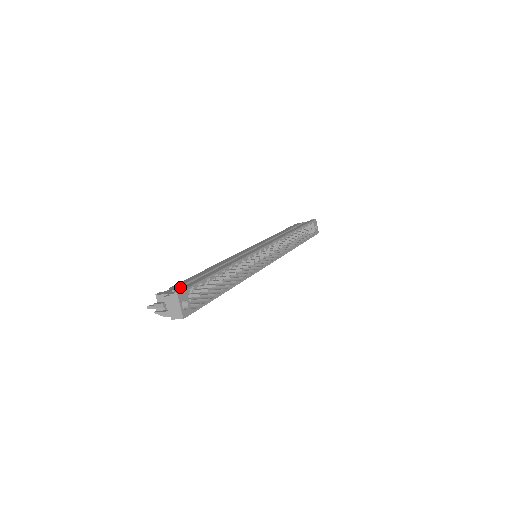
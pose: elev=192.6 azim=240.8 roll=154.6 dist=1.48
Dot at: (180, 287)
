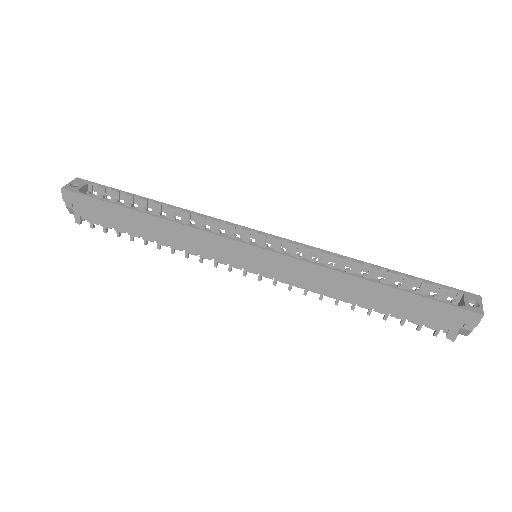
Dot at: occluded
